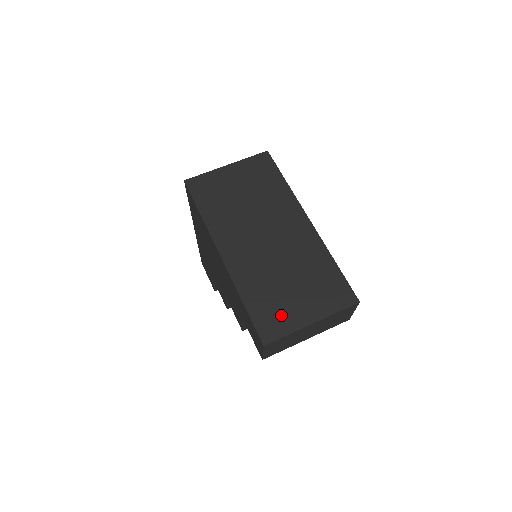
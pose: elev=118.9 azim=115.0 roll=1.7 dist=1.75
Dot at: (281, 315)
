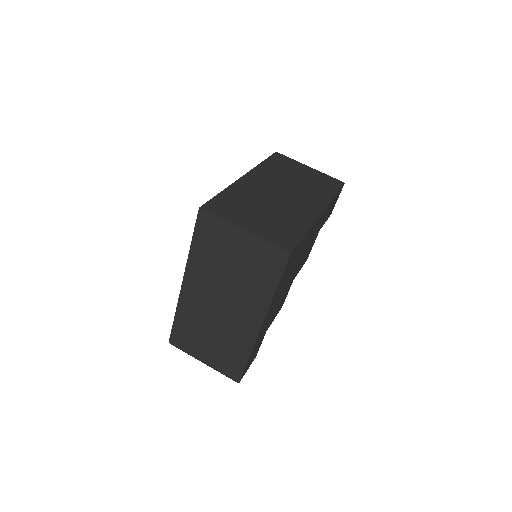
Dot at: (190, 343)
